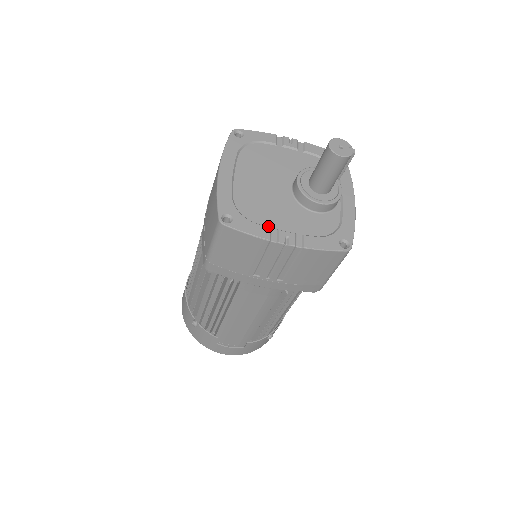
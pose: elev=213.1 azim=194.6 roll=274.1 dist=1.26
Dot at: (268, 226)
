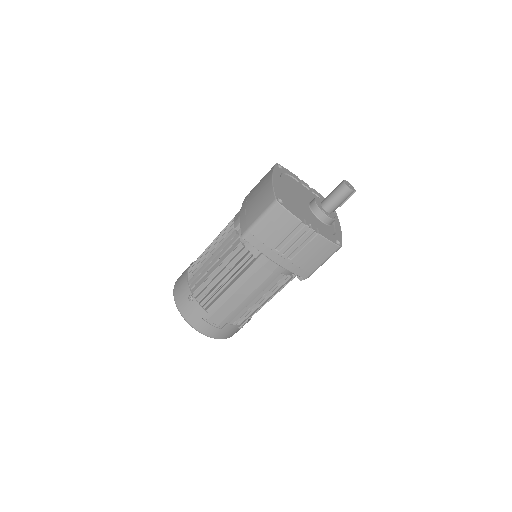
Dot at: (300, 215)
